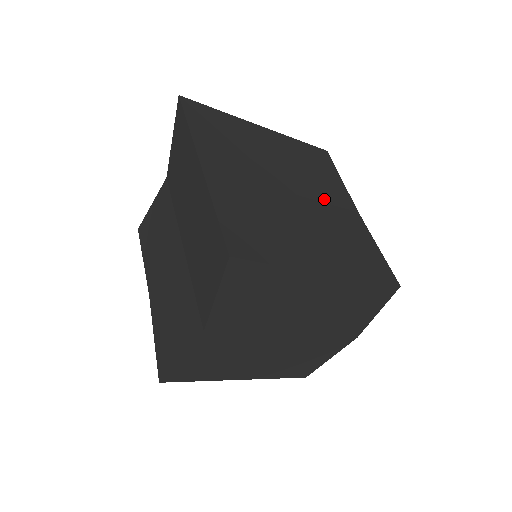
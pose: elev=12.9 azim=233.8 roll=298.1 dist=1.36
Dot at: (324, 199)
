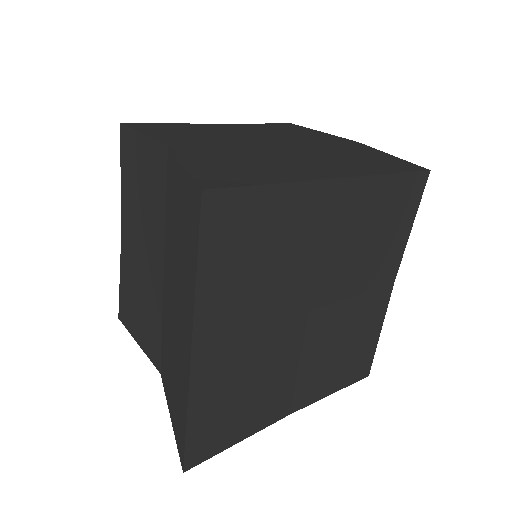
Dot at: (357, 290)
